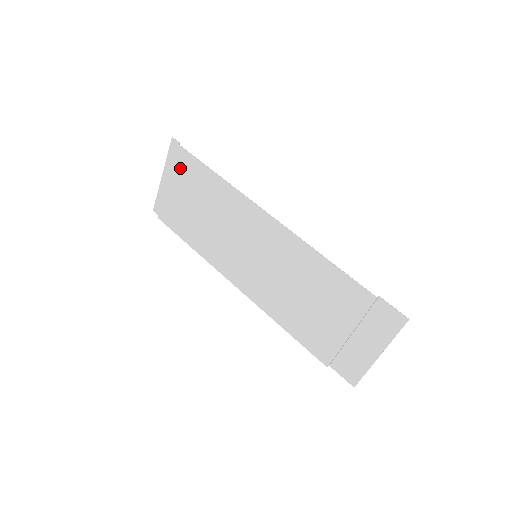
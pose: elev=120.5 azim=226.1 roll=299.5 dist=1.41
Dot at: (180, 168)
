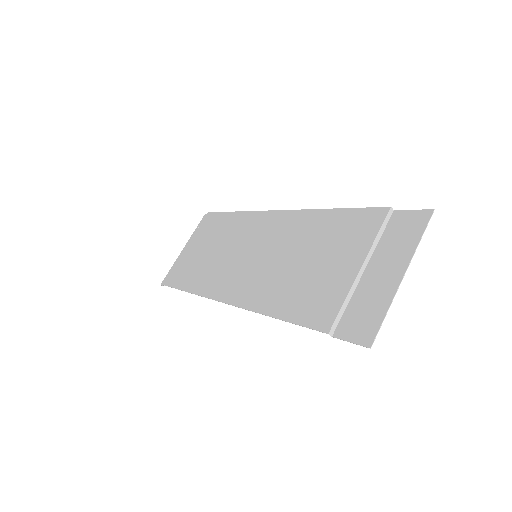
Dot at: (203, 228)
